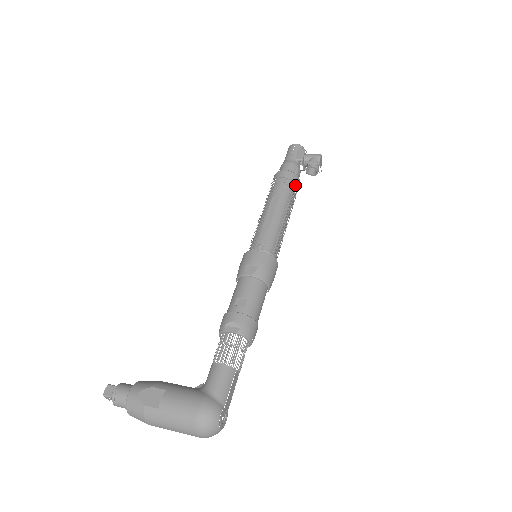
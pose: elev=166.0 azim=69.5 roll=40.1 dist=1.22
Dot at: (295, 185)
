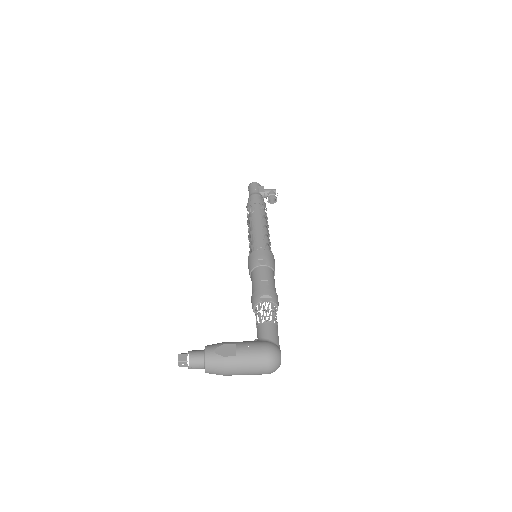
Dot at: occluded
